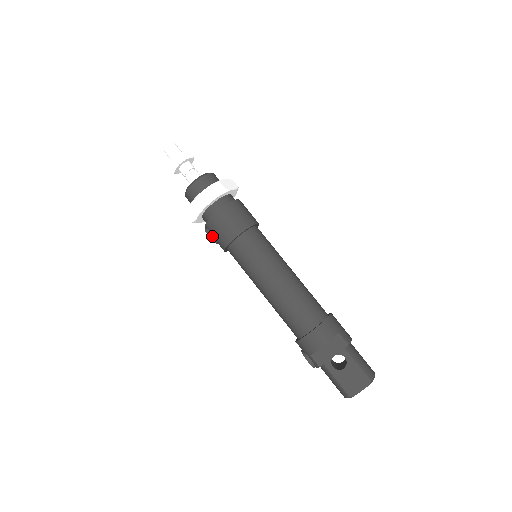
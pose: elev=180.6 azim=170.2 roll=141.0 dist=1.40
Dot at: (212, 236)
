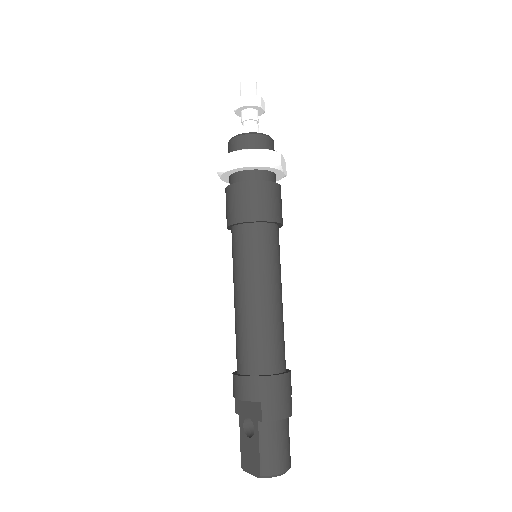
Dot at: occluded
